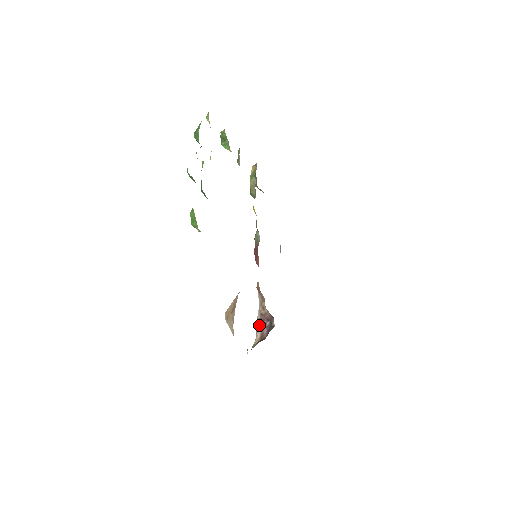
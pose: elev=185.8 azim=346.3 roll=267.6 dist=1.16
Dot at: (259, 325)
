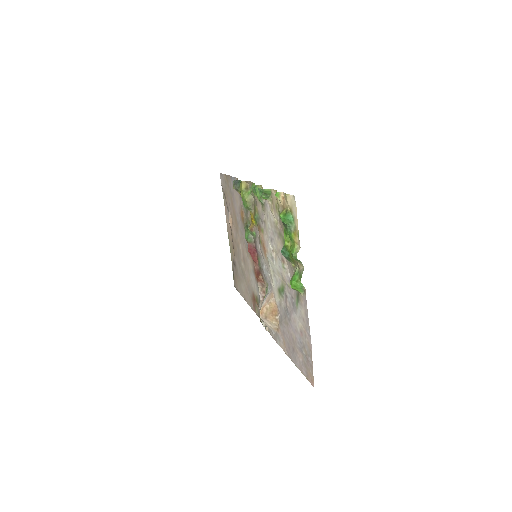
Dot at: occluded
